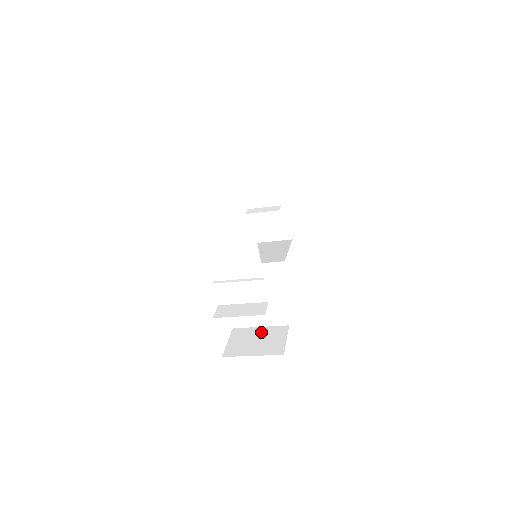
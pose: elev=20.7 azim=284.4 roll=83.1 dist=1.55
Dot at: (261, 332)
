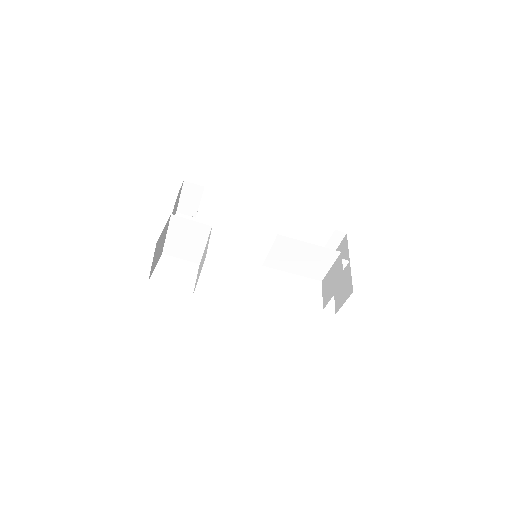
Dot at: occluded
